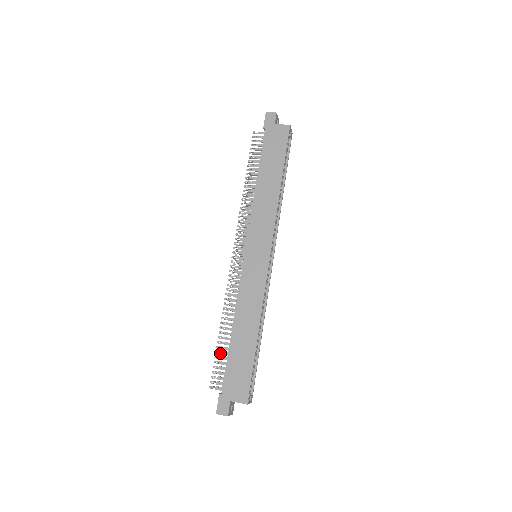
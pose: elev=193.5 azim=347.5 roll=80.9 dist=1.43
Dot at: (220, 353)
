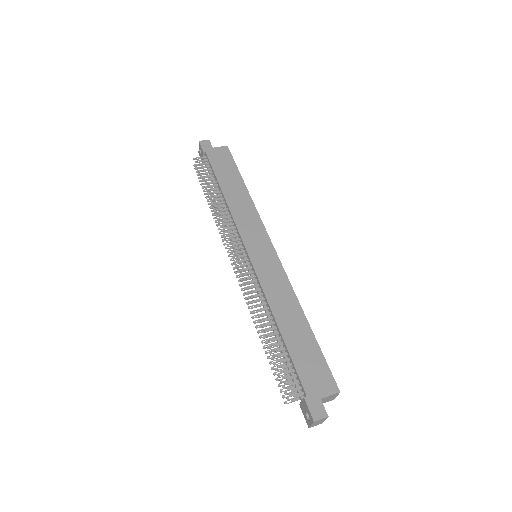
Dot at: (277, 357)
